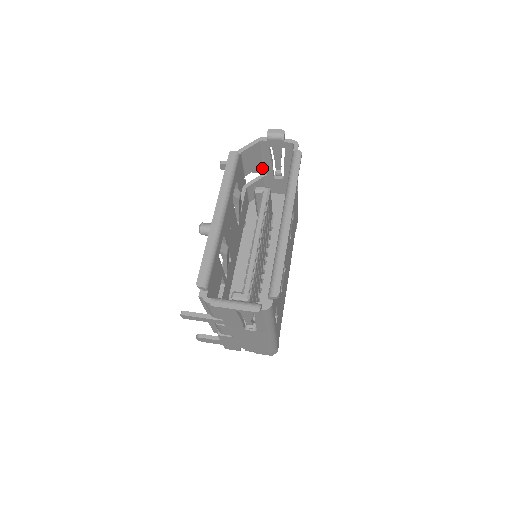
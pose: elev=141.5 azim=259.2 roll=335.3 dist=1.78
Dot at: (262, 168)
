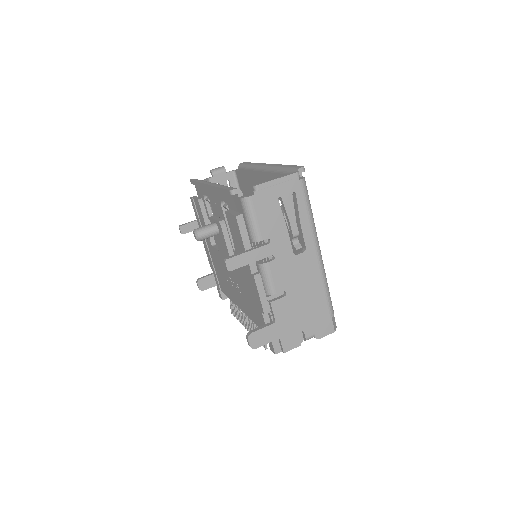
Dot at: occluded
